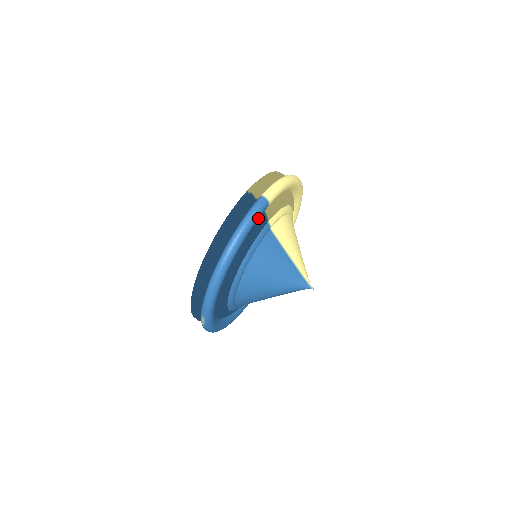
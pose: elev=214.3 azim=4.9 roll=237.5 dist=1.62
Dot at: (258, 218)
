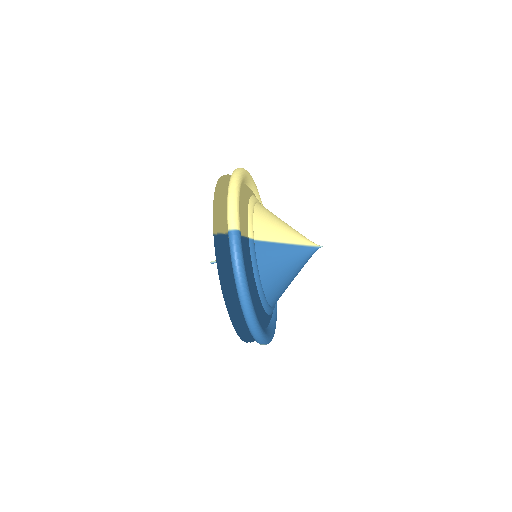
Dot at: (242, 250)
